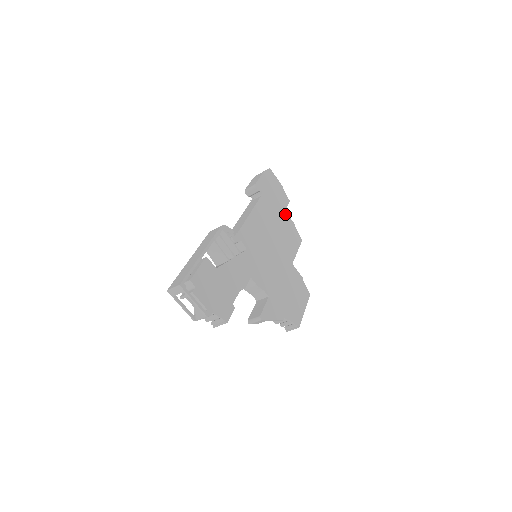
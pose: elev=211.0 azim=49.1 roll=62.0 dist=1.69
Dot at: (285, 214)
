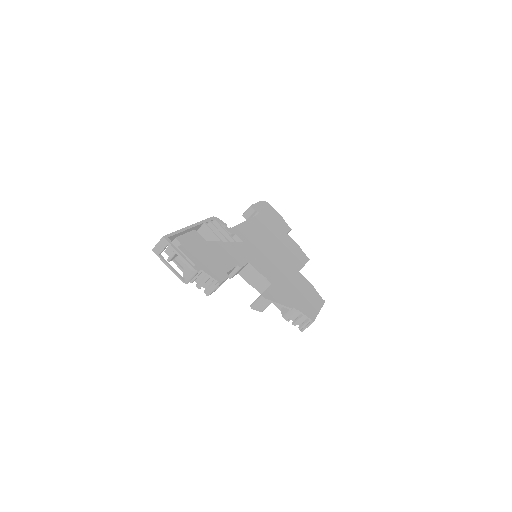
Dot at: (287, 235)
